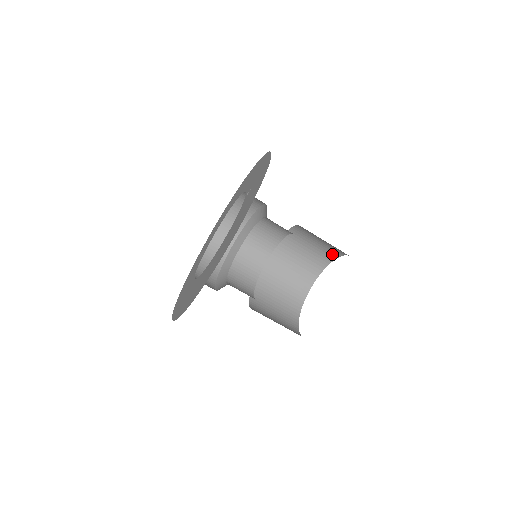
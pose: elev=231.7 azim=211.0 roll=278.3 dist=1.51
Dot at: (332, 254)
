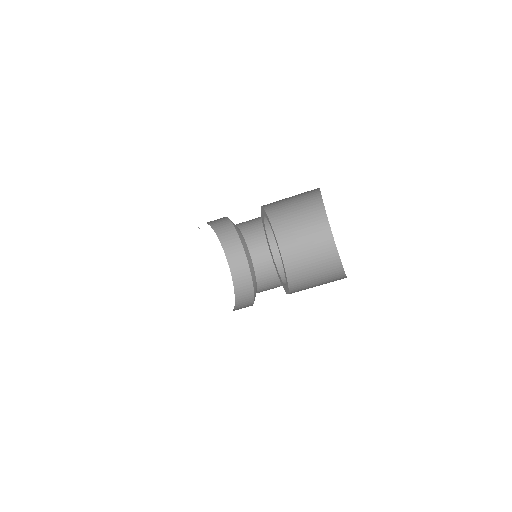
Dot at: (313, 194)
